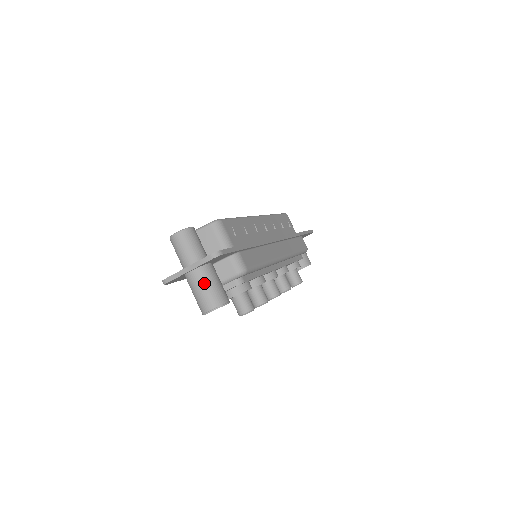
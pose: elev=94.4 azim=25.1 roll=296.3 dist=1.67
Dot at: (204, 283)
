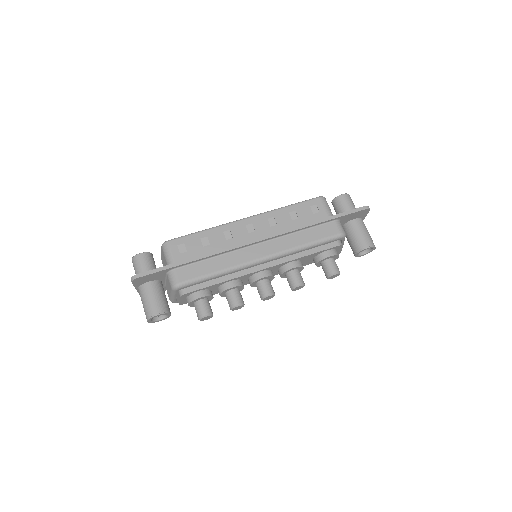
Dot at: (142, 299)
